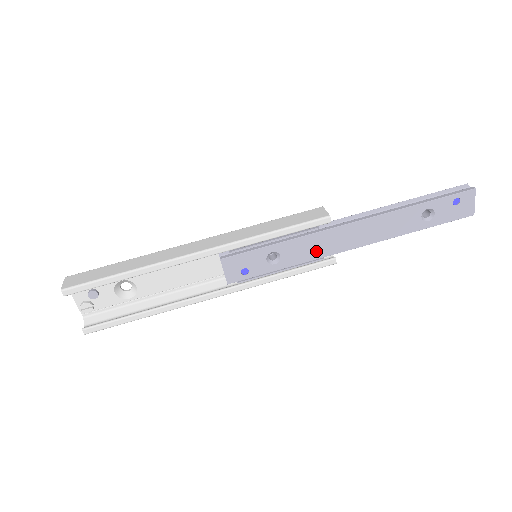
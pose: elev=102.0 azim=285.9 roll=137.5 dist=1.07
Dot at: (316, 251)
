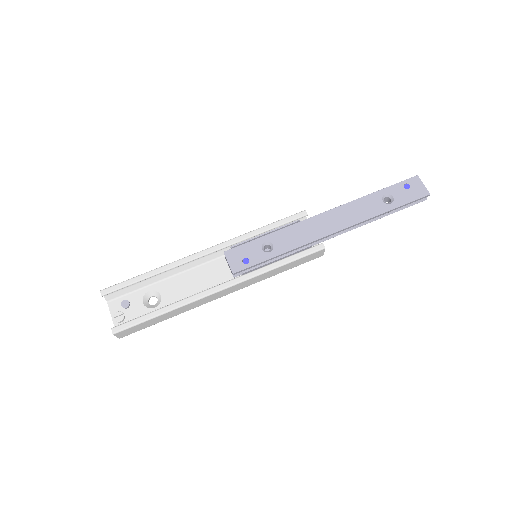
Dot at: (302, 238)
